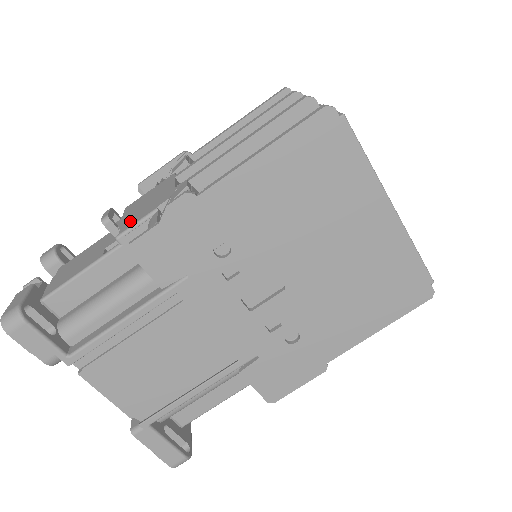
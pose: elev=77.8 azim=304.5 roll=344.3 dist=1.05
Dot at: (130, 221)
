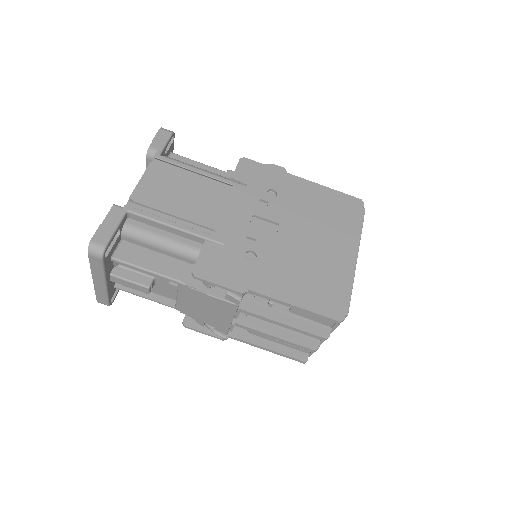
Dot at: occluded
